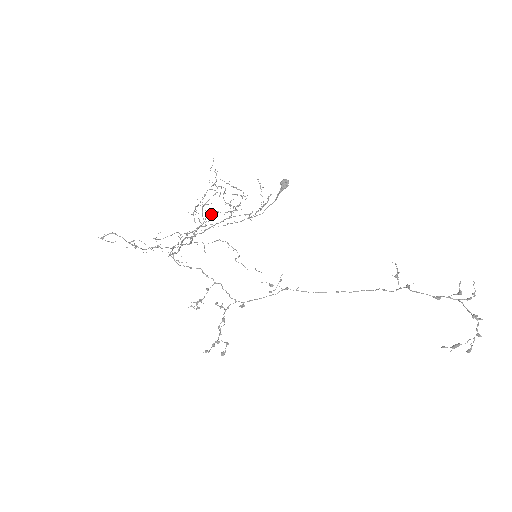
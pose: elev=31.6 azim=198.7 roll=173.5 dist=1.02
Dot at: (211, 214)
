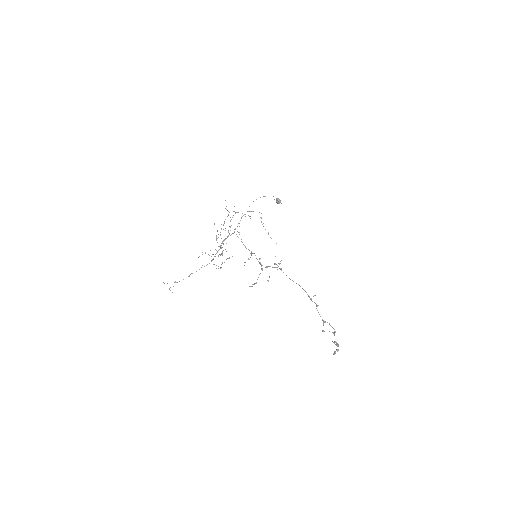
Dot at: occluded
